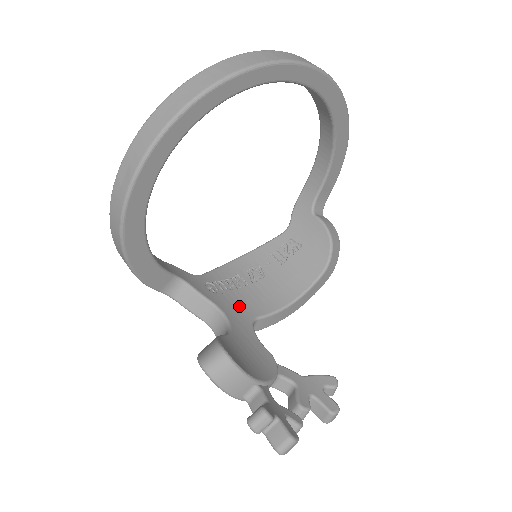
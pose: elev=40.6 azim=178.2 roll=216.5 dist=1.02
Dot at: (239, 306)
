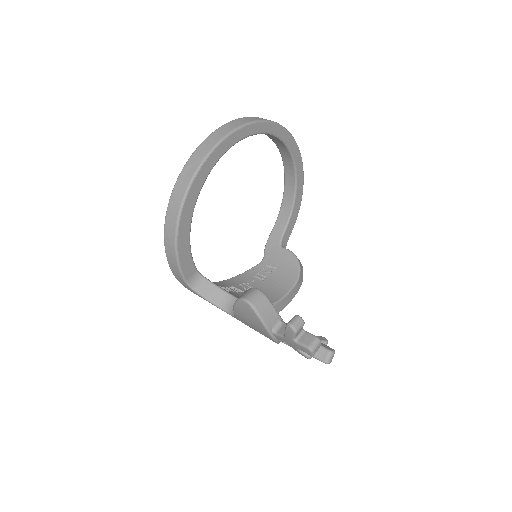
Dot at: occluded
